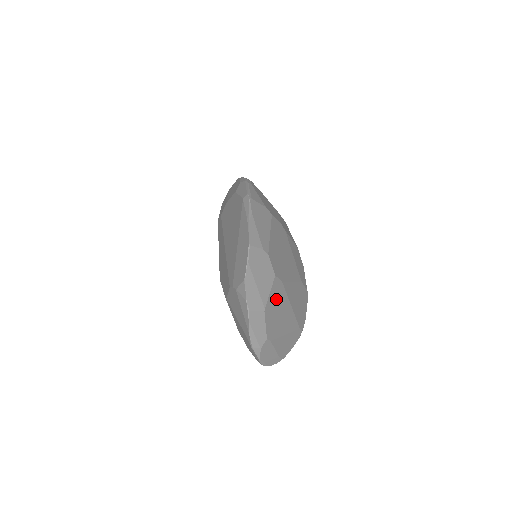
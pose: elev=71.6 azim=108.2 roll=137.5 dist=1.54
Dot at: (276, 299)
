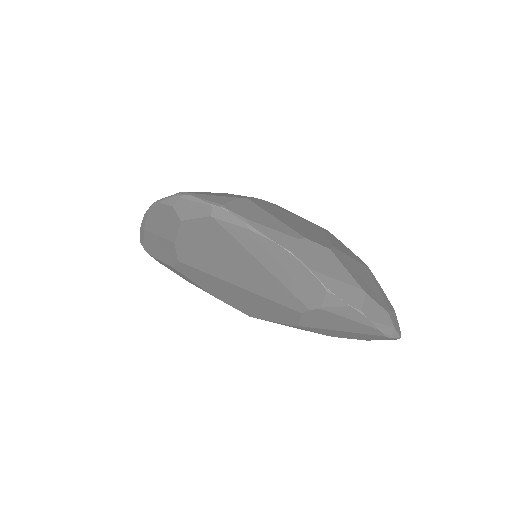
Dot at: (350, 269)
